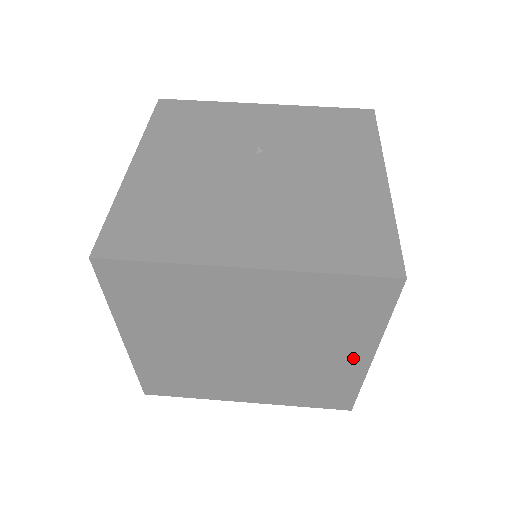
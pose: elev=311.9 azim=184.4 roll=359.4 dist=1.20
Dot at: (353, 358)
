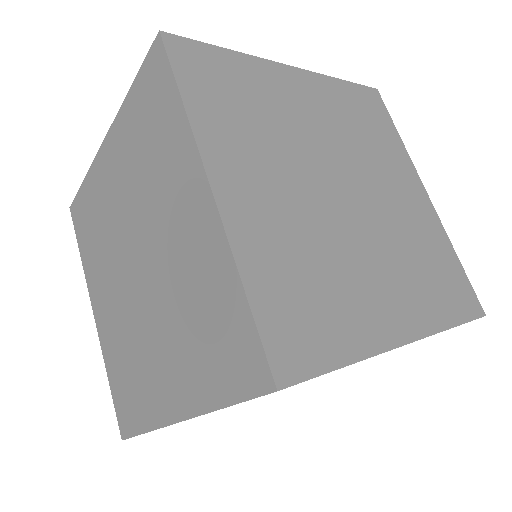
Dot at: (198, 206)
